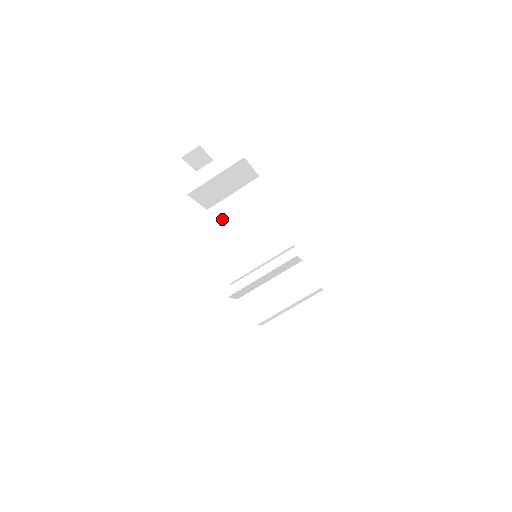
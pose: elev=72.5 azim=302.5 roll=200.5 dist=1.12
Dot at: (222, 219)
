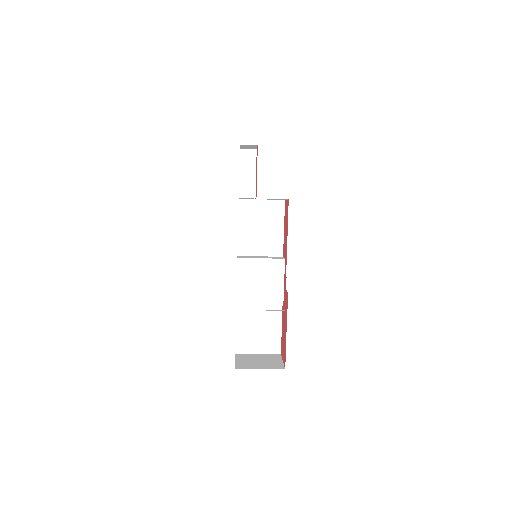
Dot at: (245, 212)
